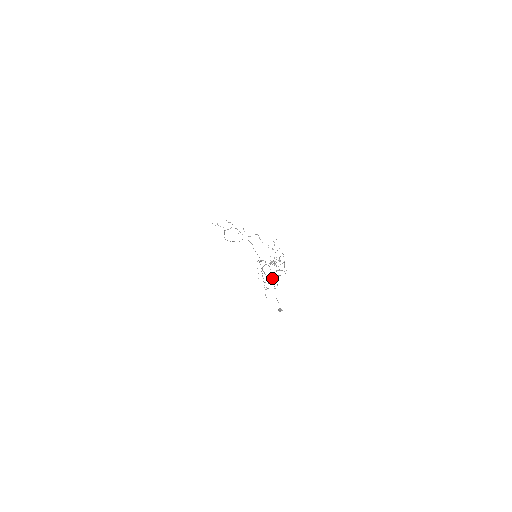
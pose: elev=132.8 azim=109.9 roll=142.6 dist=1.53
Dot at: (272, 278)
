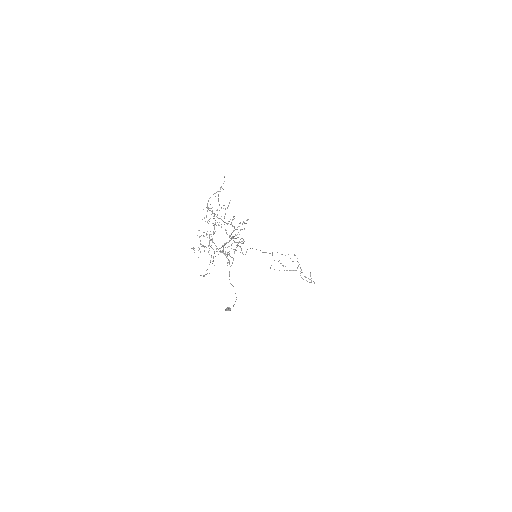
Dot at: (227, 254)
